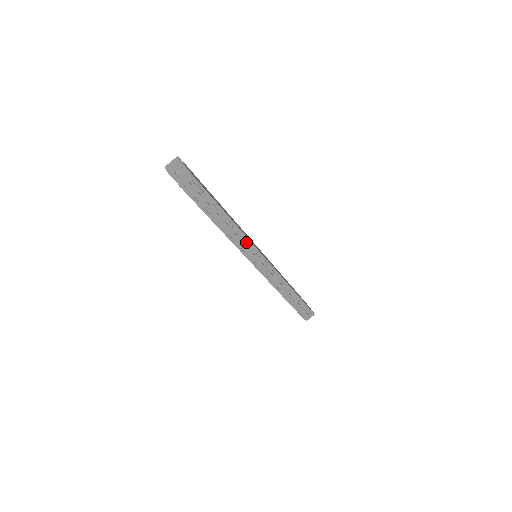
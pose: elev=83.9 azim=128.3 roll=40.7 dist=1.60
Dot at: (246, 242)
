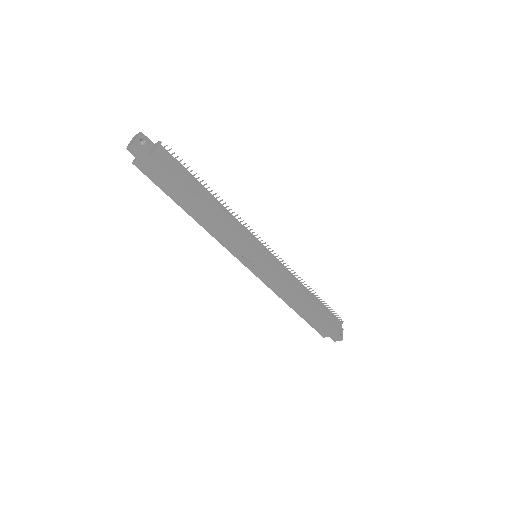
Dot at: (242, 221)
